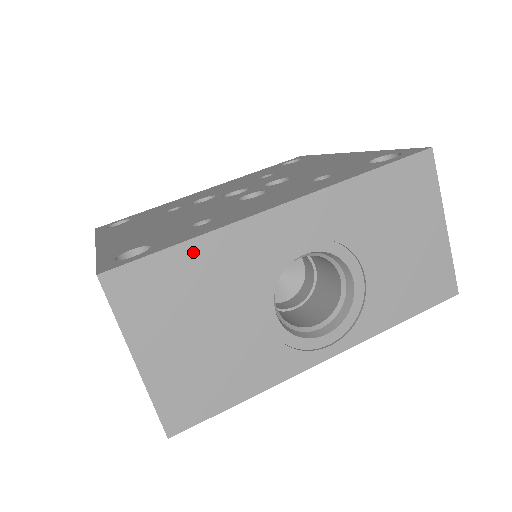
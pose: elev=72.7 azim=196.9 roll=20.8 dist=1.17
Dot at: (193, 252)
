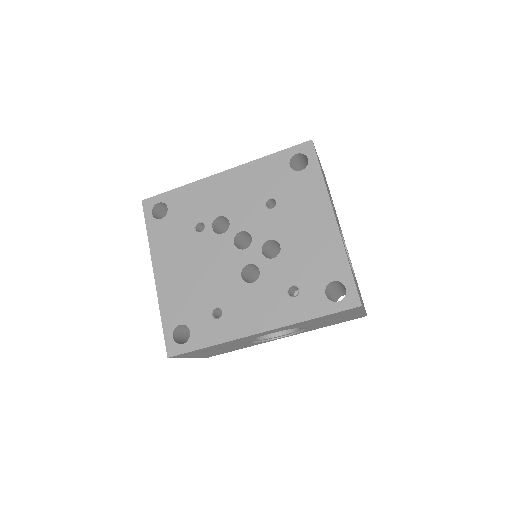
Dot at: (212, 347)
